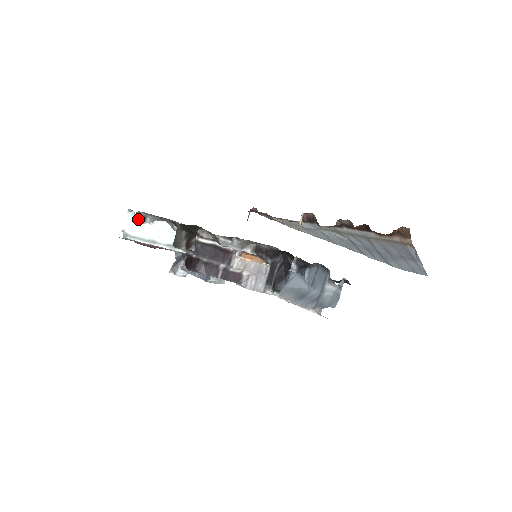
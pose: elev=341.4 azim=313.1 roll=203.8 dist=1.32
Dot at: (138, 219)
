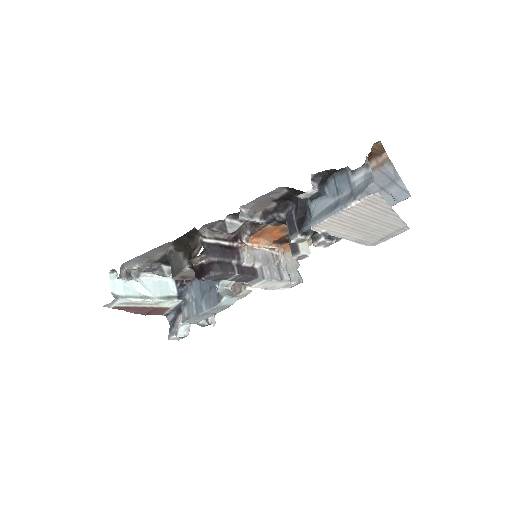
Dot at: (124, 275)
